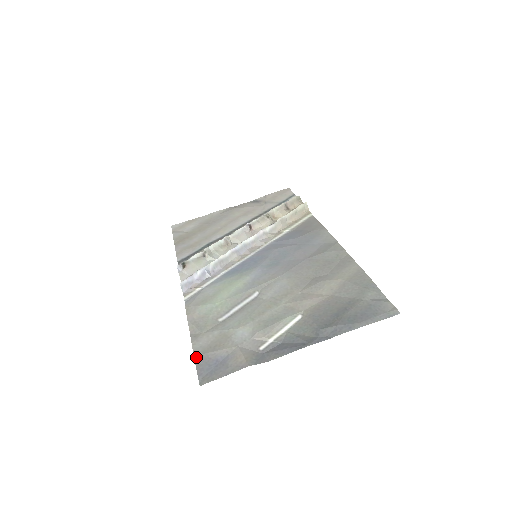
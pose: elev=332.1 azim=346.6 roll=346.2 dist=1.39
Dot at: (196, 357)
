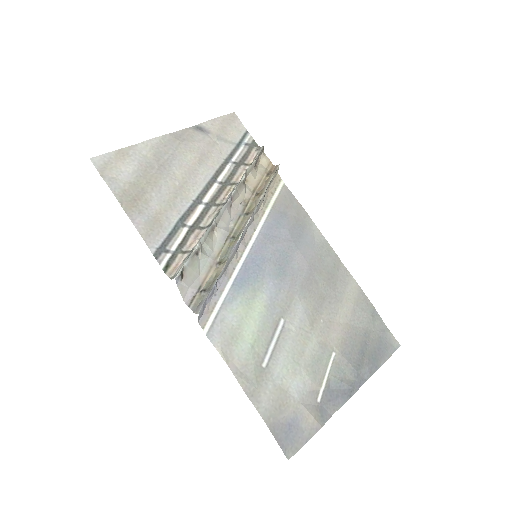
Dot at: (269, 426)
